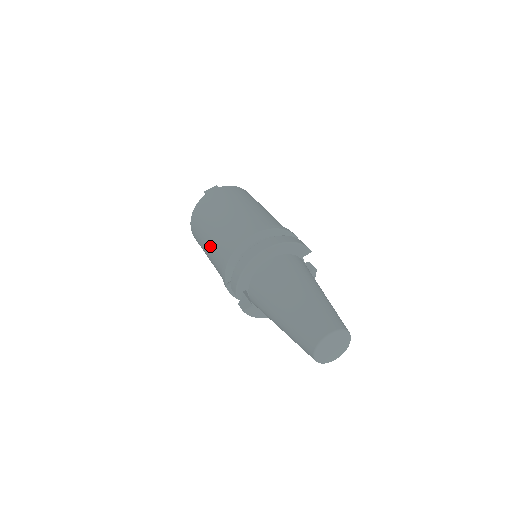
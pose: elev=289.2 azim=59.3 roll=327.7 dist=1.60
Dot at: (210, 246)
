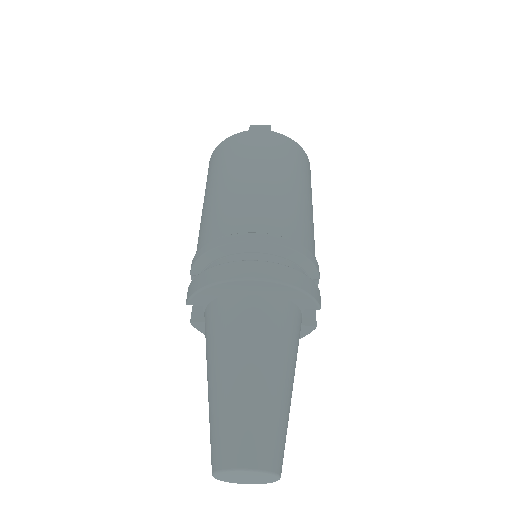
Dot at: (206, 208)
